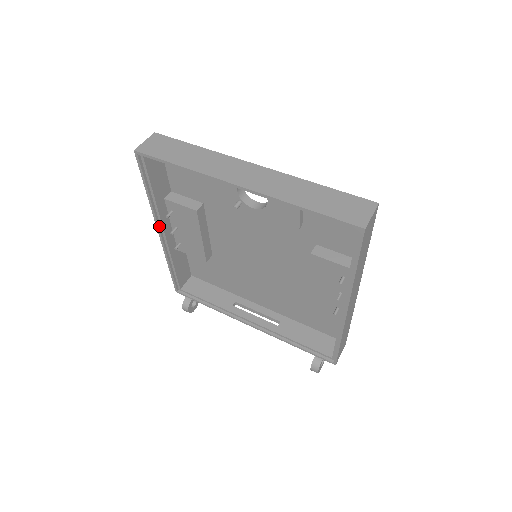
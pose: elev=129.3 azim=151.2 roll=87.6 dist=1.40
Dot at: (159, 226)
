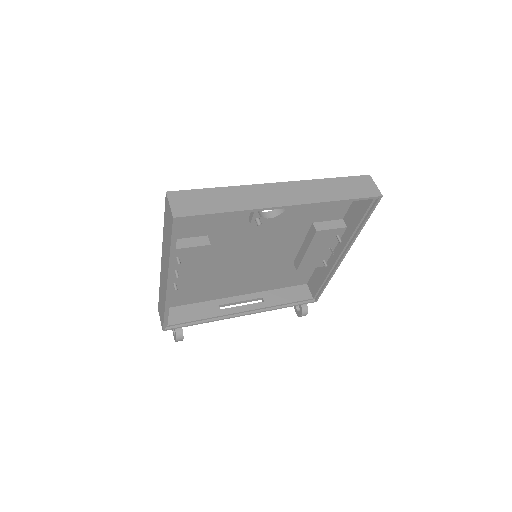
Dot at: (170, 278)
